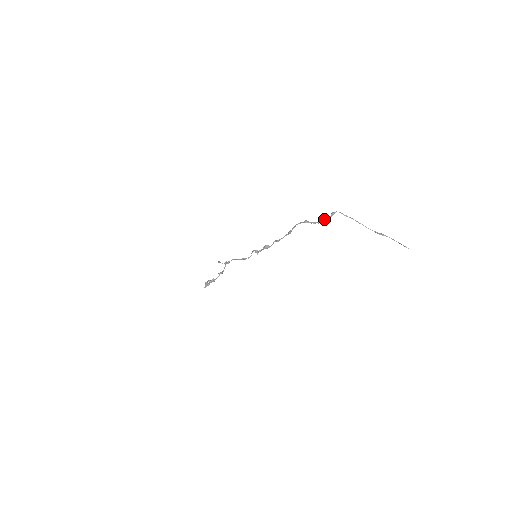
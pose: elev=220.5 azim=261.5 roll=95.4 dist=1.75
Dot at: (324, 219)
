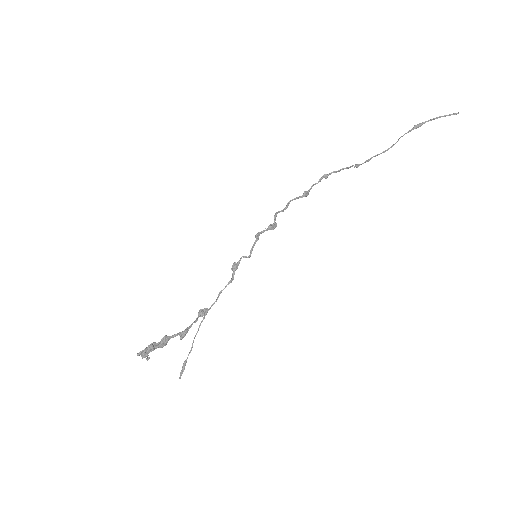
Dot at: (347, 168)
